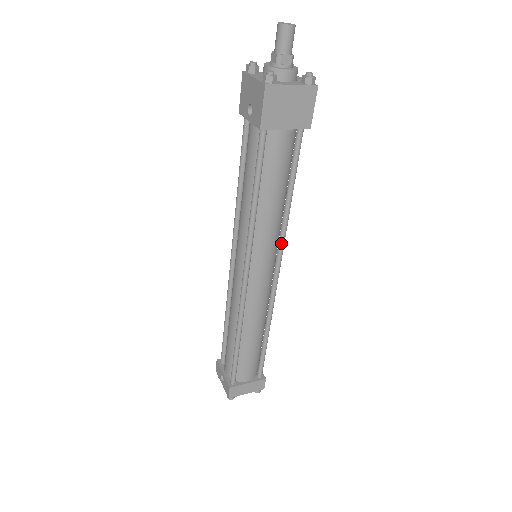
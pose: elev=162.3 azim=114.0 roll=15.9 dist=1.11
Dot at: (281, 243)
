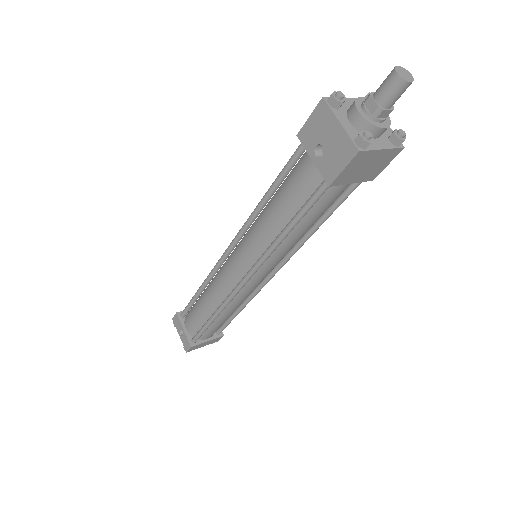
Dot at: (290, 256)
